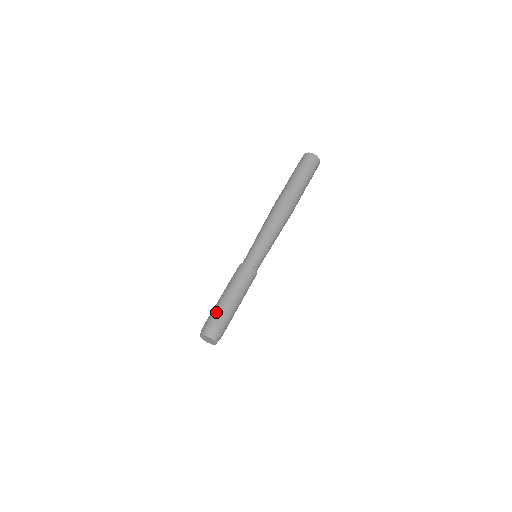
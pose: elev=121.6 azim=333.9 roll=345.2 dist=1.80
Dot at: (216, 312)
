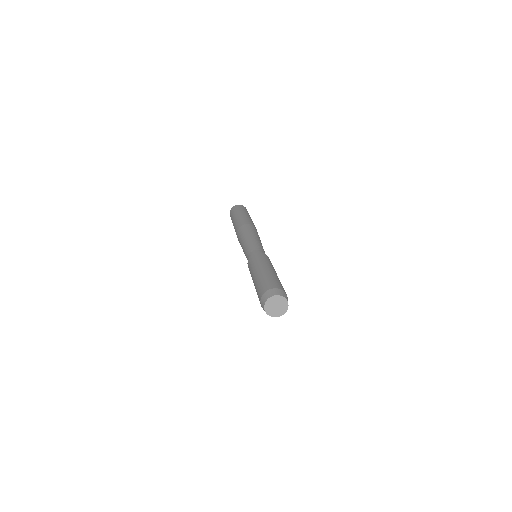
Dot at: (268, 279)
